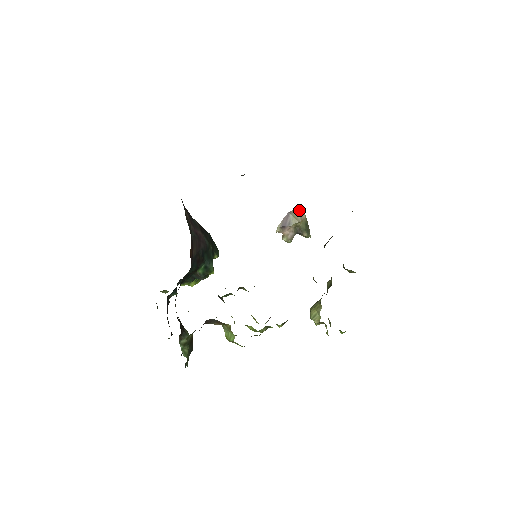
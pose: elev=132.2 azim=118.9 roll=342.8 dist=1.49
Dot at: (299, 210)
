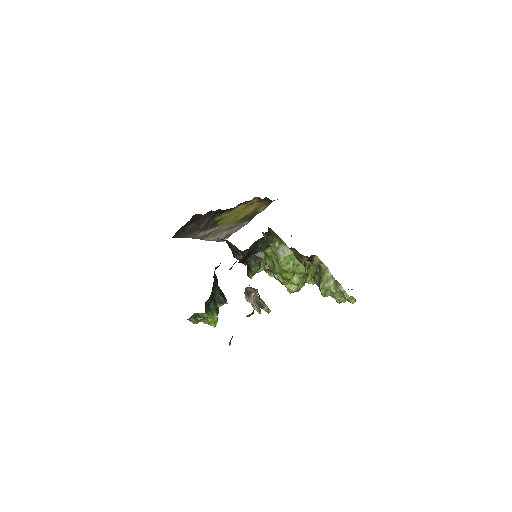
Dot at: occluded
